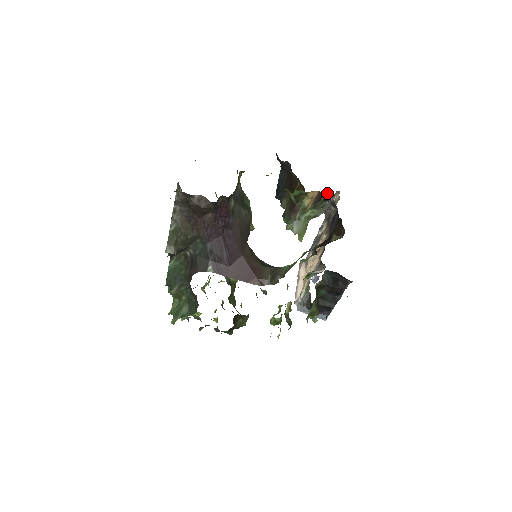
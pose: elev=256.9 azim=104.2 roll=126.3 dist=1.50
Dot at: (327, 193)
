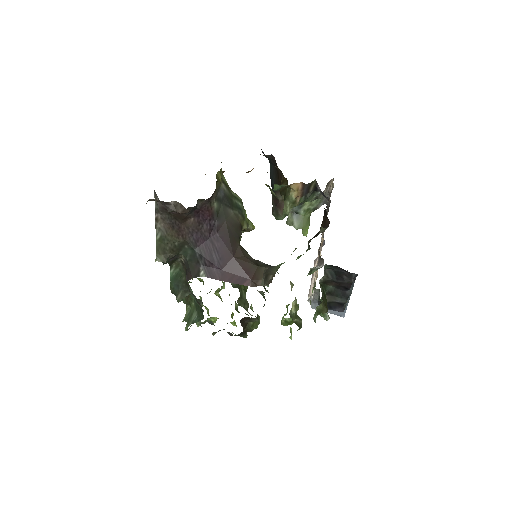
Dot at: (314, 183)
